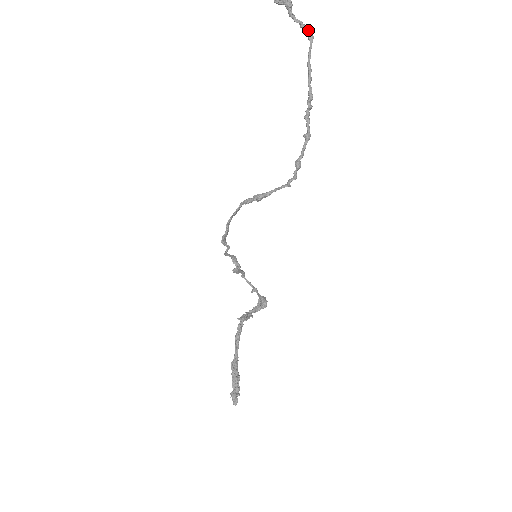
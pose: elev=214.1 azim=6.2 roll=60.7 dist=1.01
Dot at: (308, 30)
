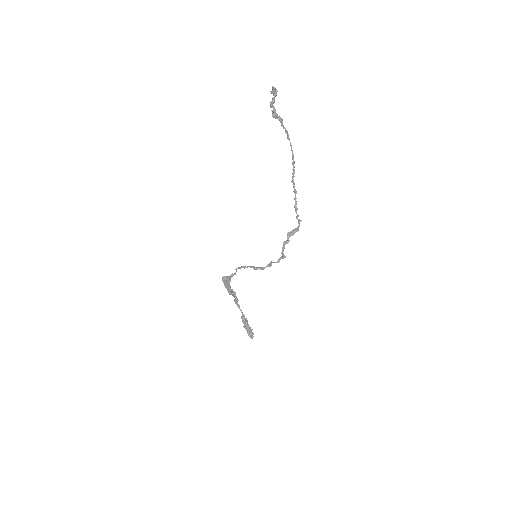
Dot at: occluded
